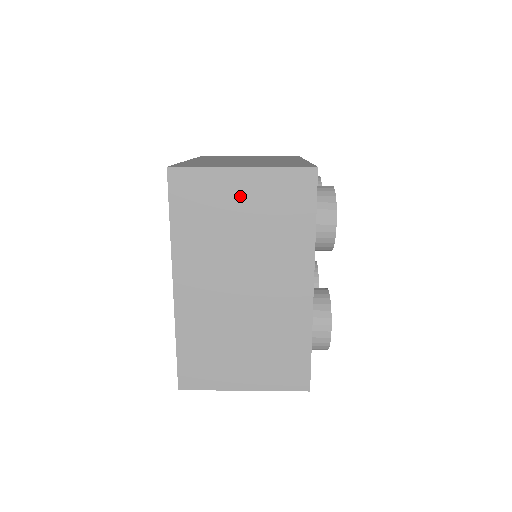
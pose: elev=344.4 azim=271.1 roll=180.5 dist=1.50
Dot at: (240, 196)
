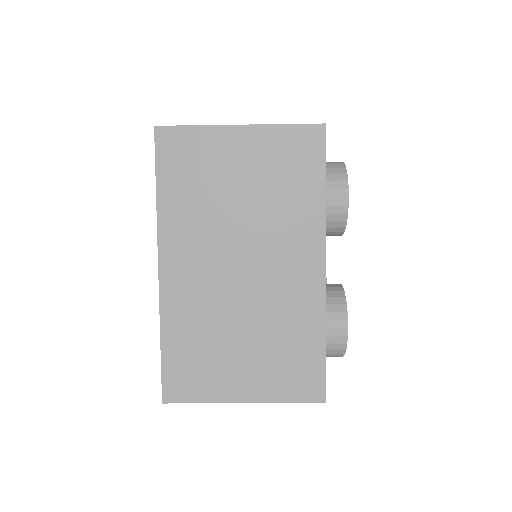
Dot at: (238, 158)
